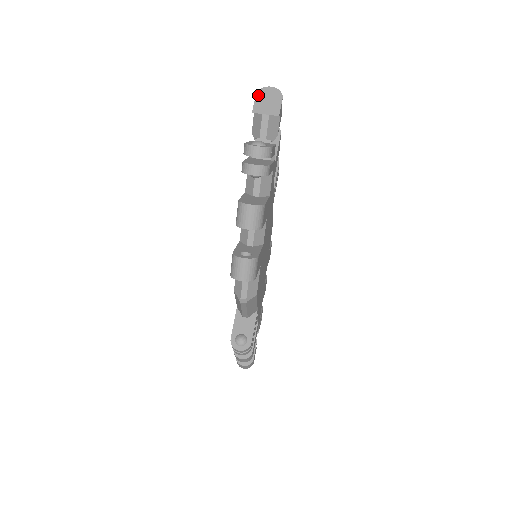
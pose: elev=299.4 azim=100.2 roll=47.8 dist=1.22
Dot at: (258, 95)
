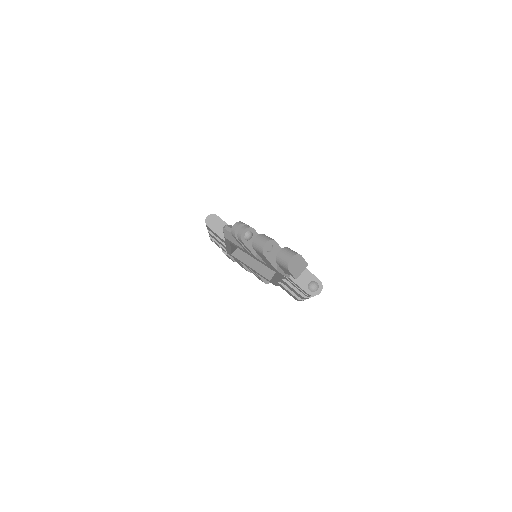
Dot at: (290, 270)
